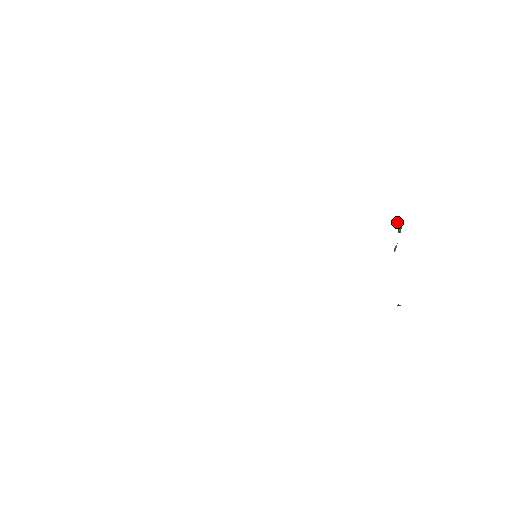
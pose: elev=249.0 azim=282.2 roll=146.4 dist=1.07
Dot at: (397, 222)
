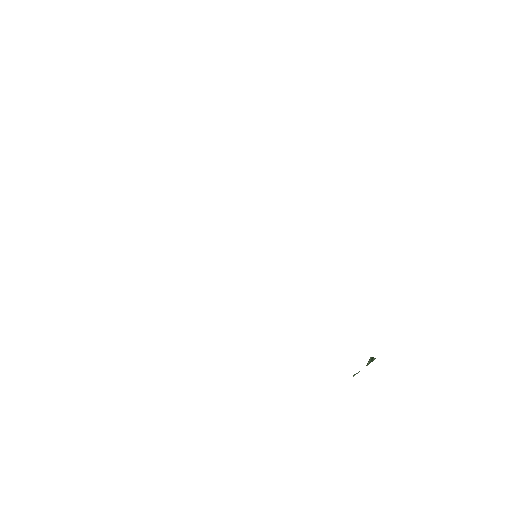
Dot at: occluded
